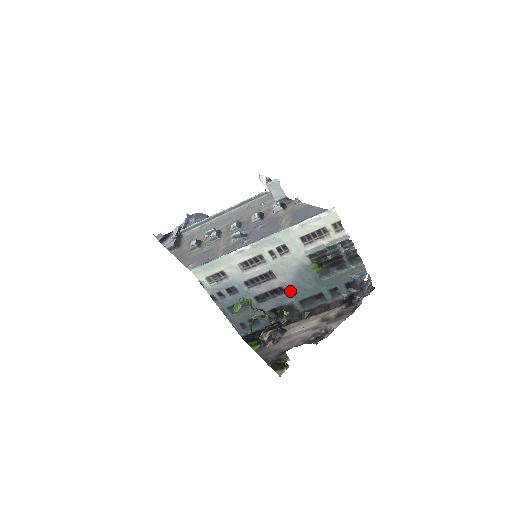
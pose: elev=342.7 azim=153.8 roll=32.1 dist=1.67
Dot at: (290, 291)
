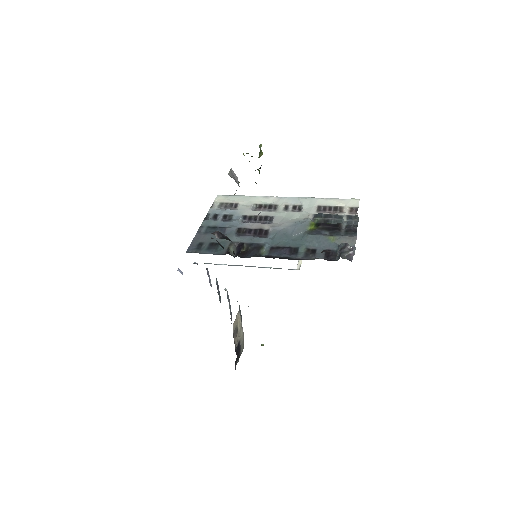
Dot at: (272, 238)
